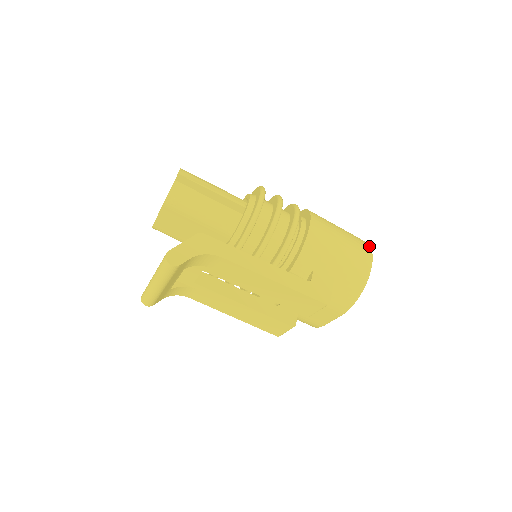
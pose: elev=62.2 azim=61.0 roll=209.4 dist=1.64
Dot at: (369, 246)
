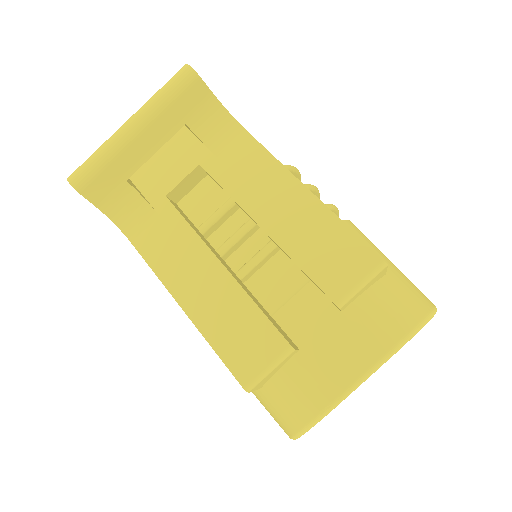
Dot at: occluded
